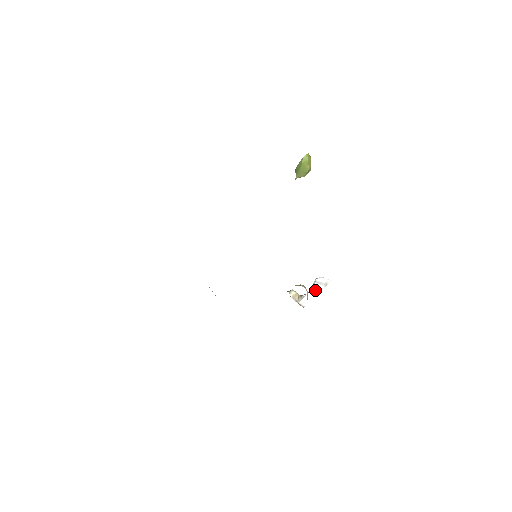
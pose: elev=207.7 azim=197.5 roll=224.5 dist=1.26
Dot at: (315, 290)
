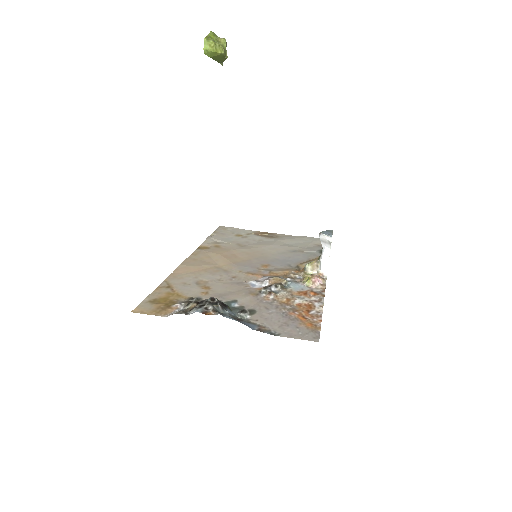
Dot at: (325, 251)
